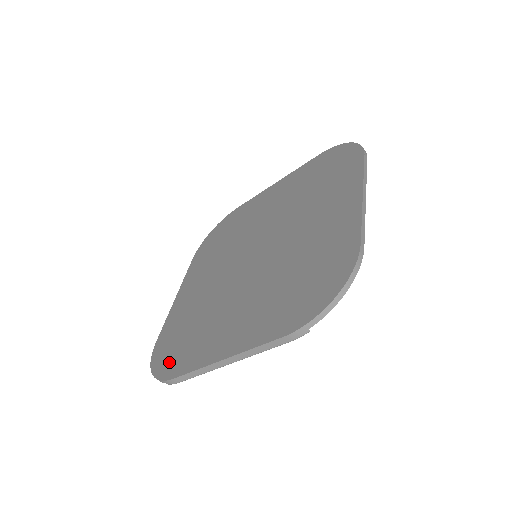
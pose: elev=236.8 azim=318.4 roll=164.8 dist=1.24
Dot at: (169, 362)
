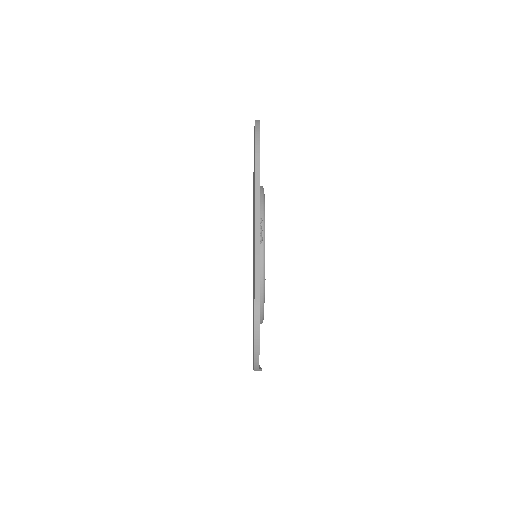
Dot at: occluded
